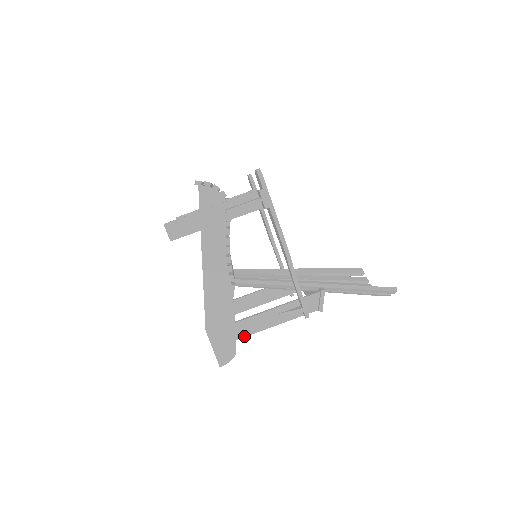
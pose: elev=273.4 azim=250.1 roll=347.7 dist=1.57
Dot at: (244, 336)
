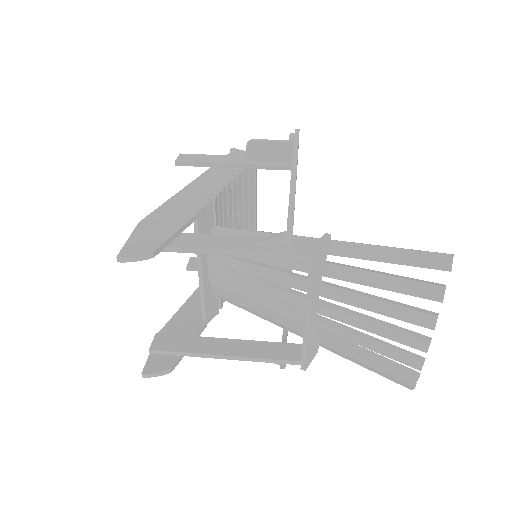
Dot at: (182, 247)
